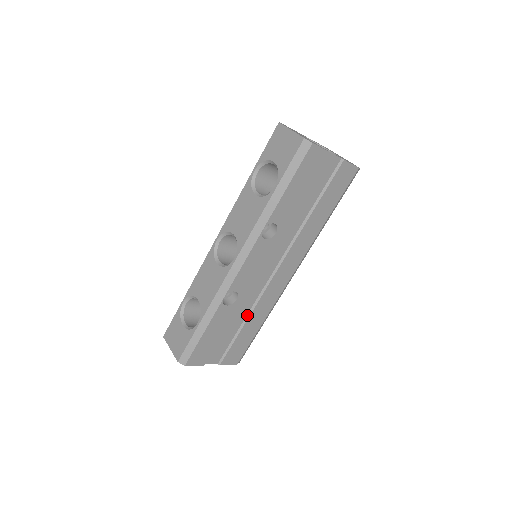
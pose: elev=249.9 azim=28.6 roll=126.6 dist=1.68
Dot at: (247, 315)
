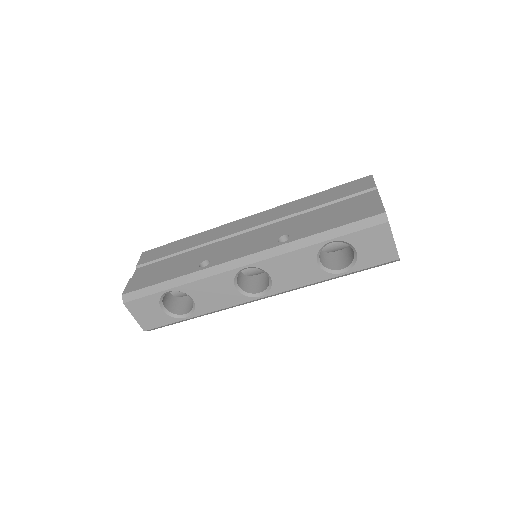
Dot at: occluded
